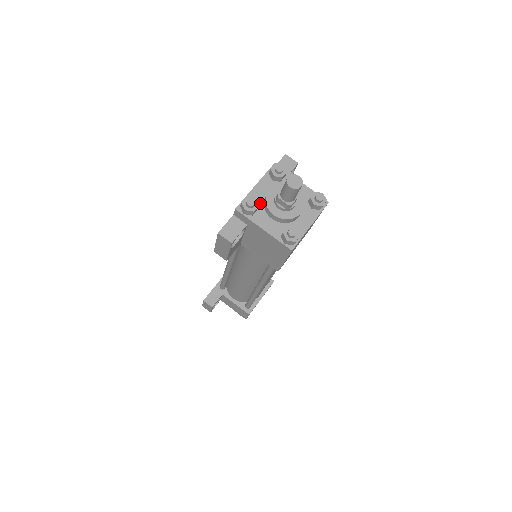
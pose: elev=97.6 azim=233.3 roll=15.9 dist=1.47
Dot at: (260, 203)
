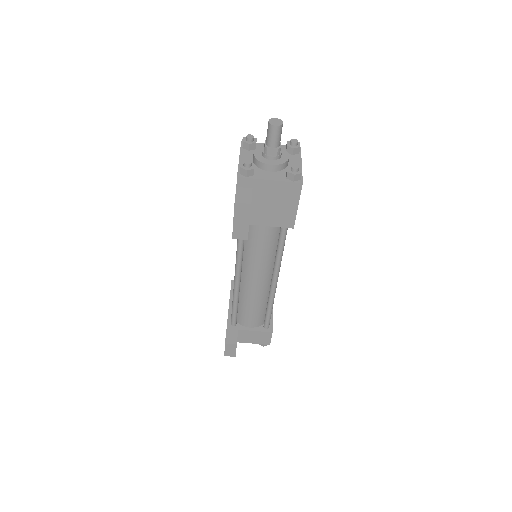
Dot at: occluded
